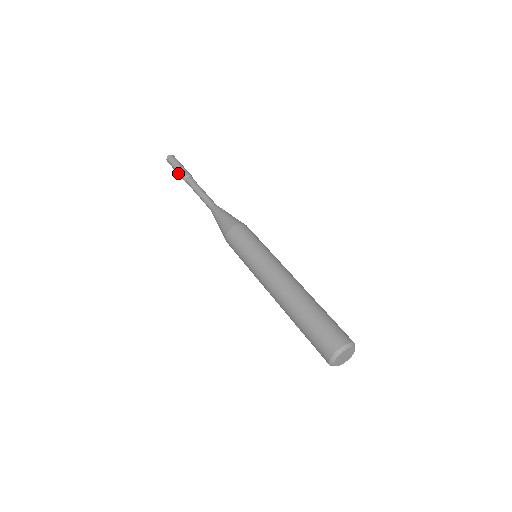
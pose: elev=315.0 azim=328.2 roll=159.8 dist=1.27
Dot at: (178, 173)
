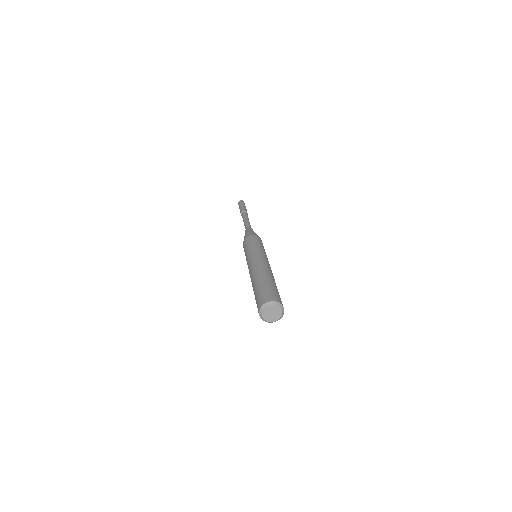
Dot at: (241, 208)
